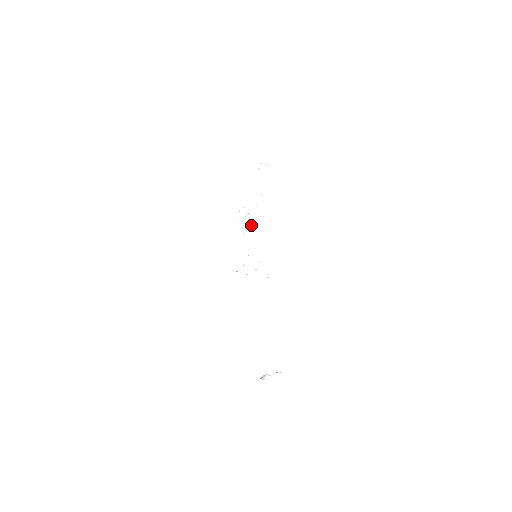
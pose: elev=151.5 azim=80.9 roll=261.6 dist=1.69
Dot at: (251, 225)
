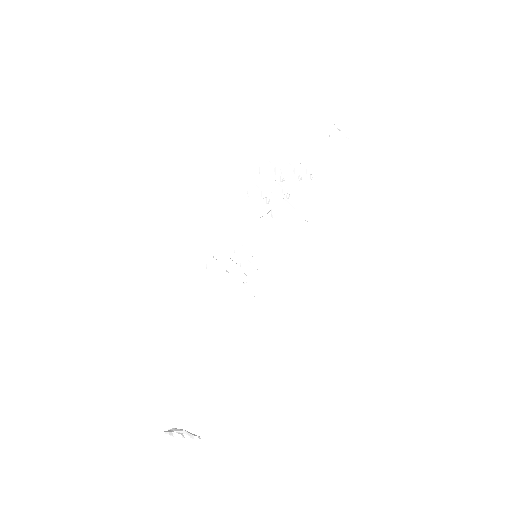
Dot at: (273, 210)
